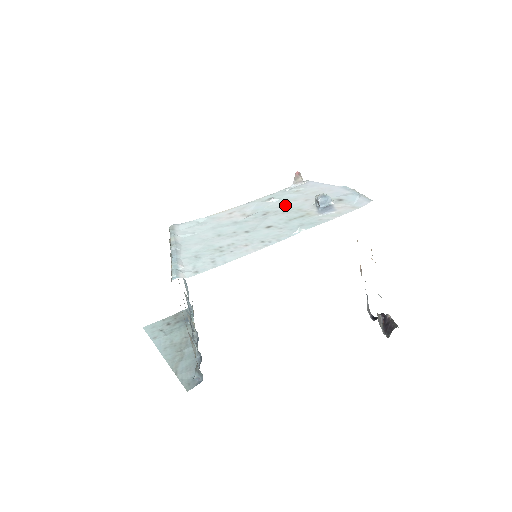
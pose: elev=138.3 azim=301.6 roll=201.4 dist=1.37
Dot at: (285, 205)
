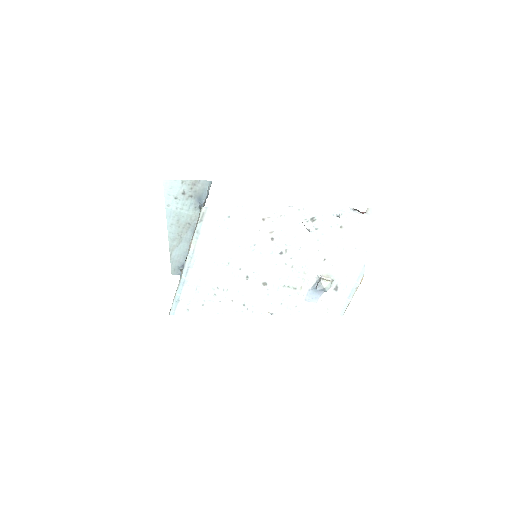
Dot at: (306, 252)
